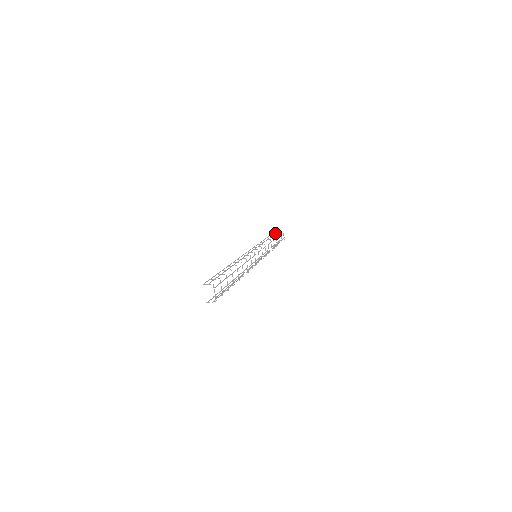
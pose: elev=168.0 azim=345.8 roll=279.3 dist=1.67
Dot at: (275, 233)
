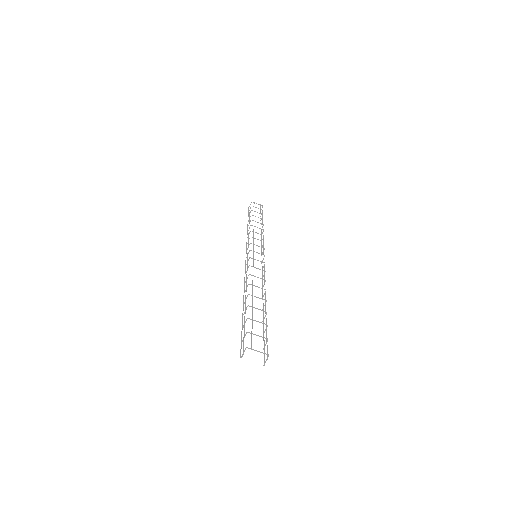
Dot at: (249, 213)
